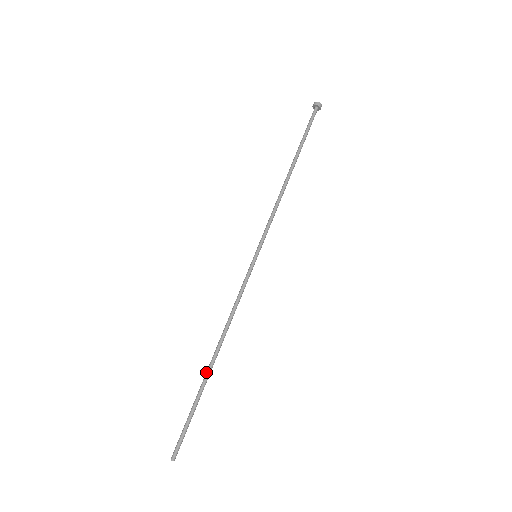
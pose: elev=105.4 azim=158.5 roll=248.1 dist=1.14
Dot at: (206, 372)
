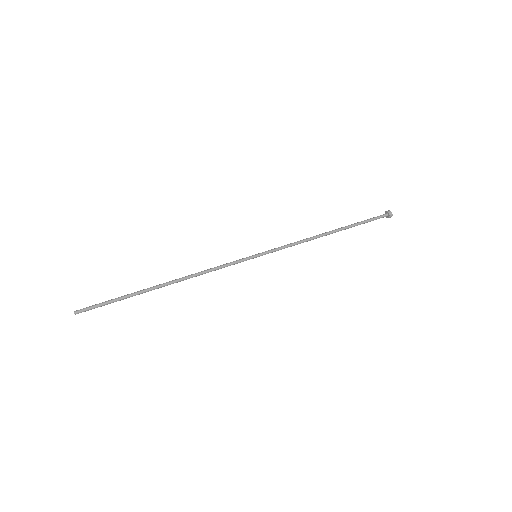
Dot at: occluded
